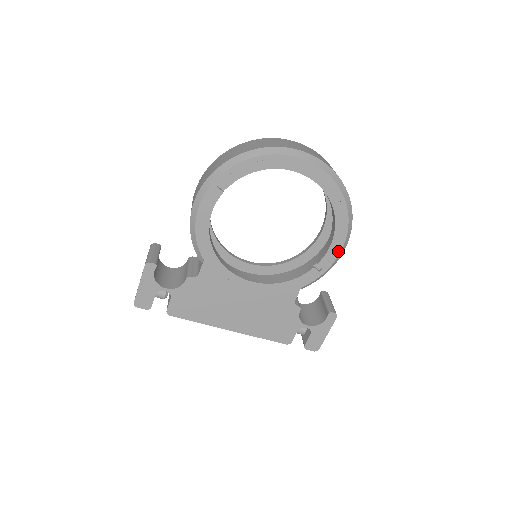
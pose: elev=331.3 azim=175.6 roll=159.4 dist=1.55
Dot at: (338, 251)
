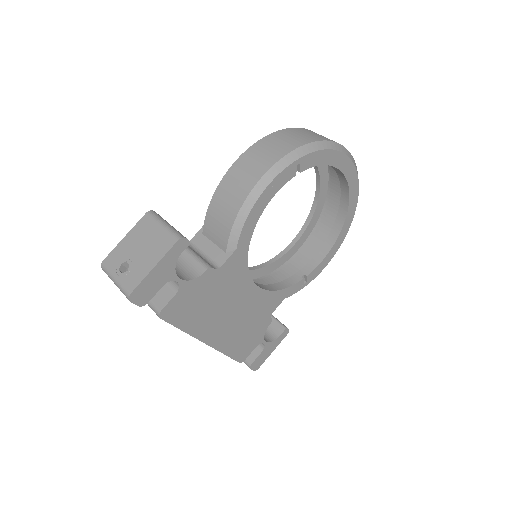
Dot at: (324, 266)
